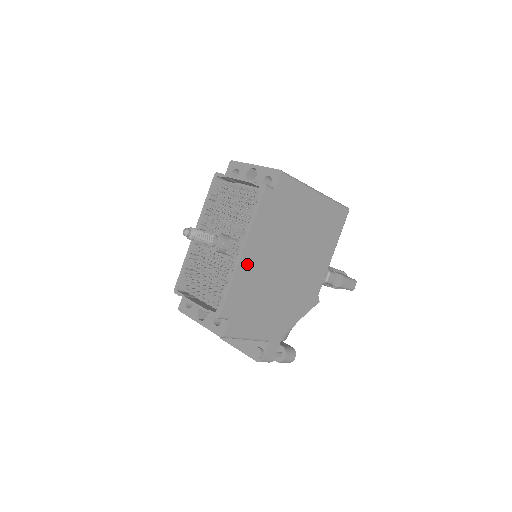
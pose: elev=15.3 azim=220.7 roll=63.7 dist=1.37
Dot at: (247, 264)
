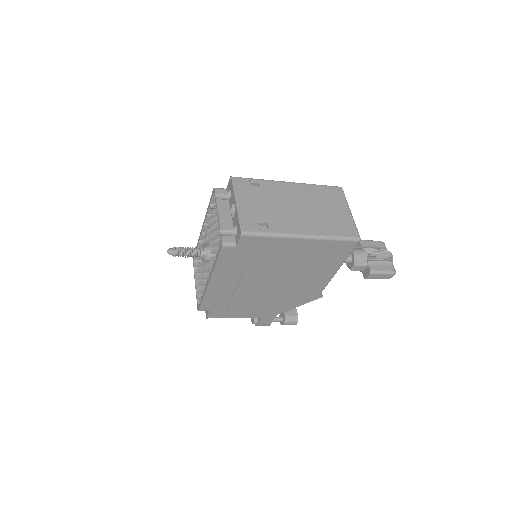
Dot at: (217, 287)
